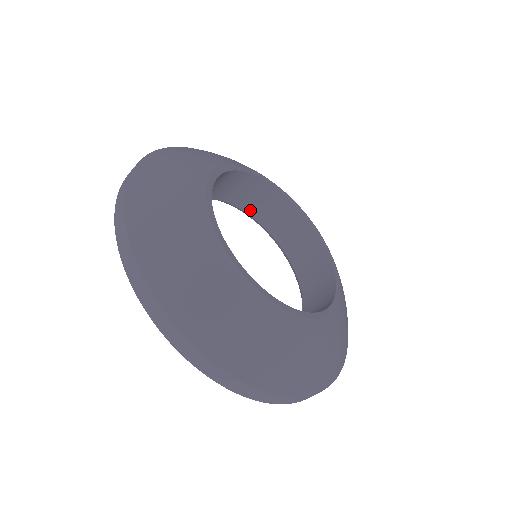
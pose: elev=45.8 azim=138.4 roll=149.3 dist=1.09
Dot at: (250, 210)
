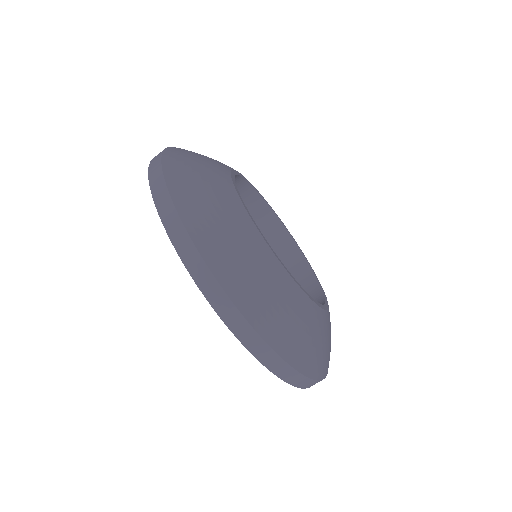
Dot at: occluded
